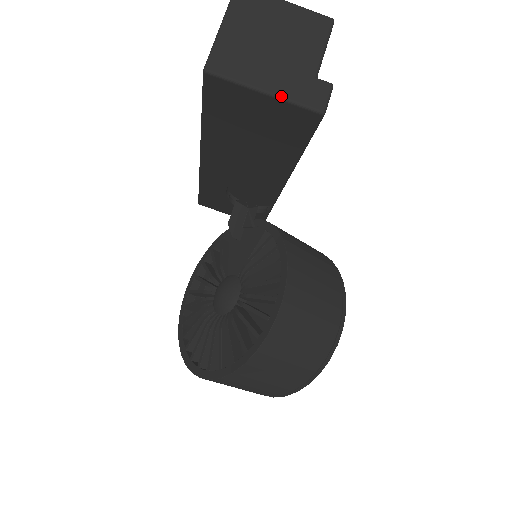
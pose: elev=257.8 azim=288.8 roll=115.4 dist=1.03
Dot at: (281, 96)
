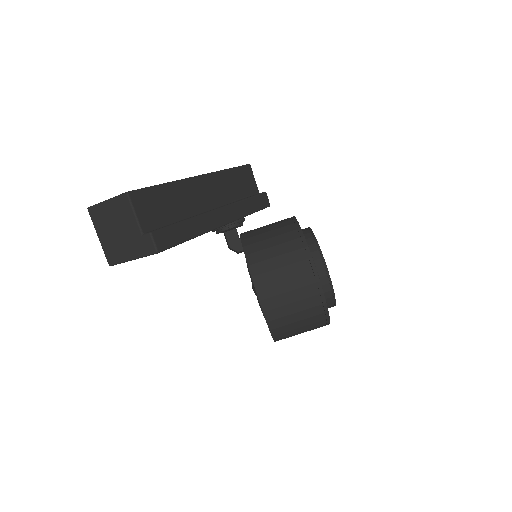
Dot at: (138, 257)
